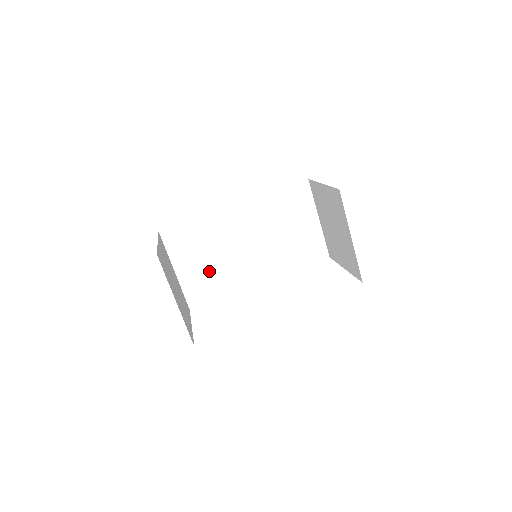
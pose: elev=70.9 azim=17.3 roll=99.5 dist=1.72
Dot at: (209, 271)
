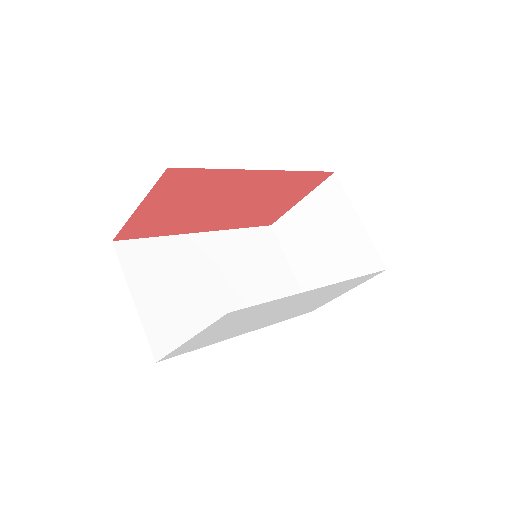
Dot at: (180, 307)
